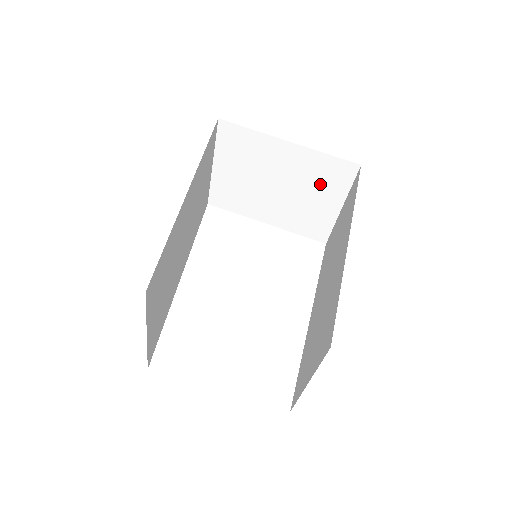
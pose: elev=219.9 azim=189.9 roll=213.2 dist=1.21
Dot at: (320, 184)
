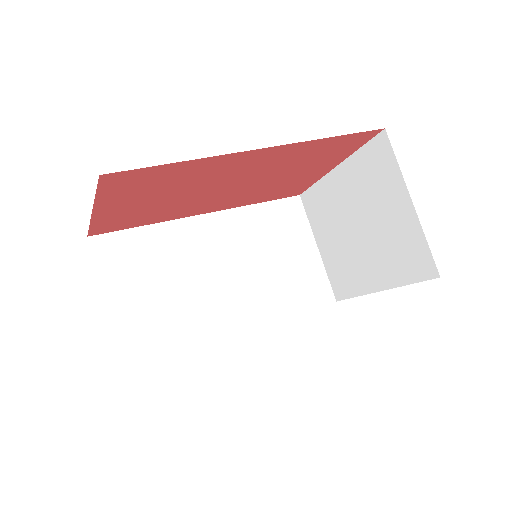
Dot at: (378, 189)
